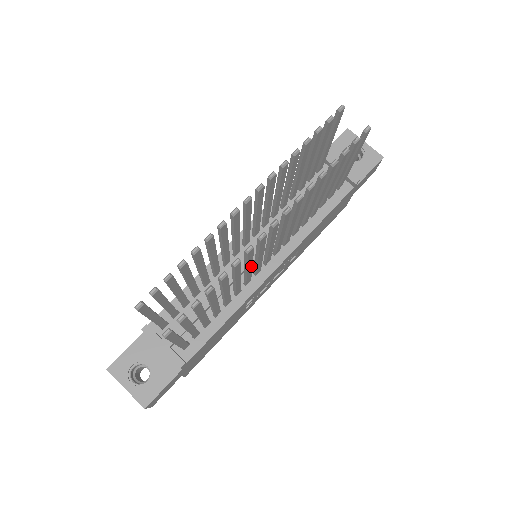
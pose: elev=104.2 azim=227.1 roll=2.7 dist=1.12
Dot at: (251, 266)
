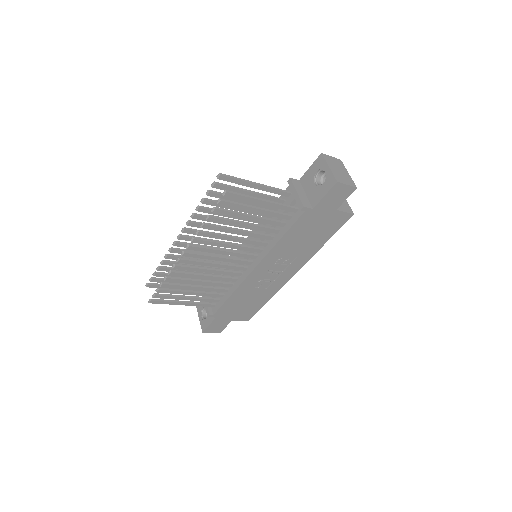
Dot at: (208, 270)
